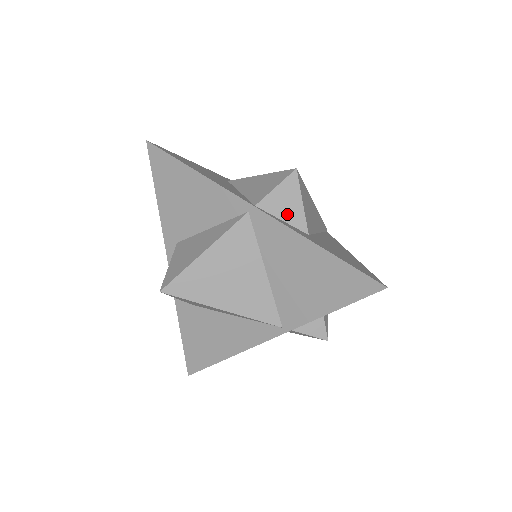
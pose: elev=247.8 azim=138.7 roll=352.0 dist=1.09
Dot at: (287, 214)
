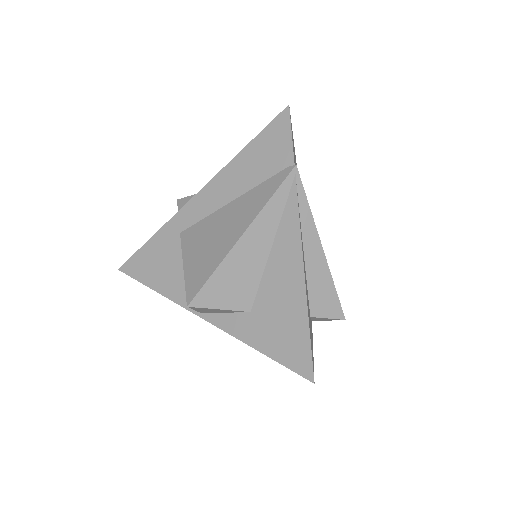
Dot at: (222, 312)
